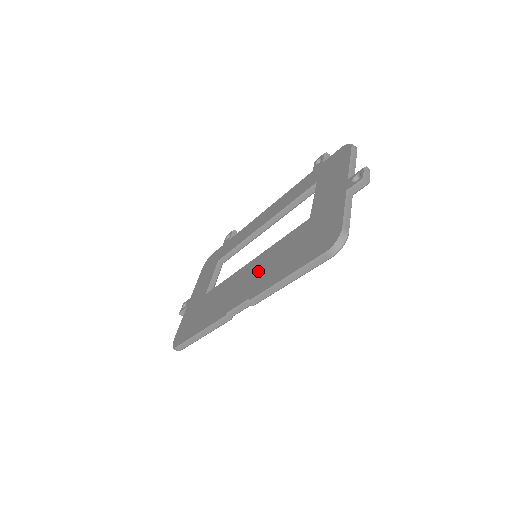
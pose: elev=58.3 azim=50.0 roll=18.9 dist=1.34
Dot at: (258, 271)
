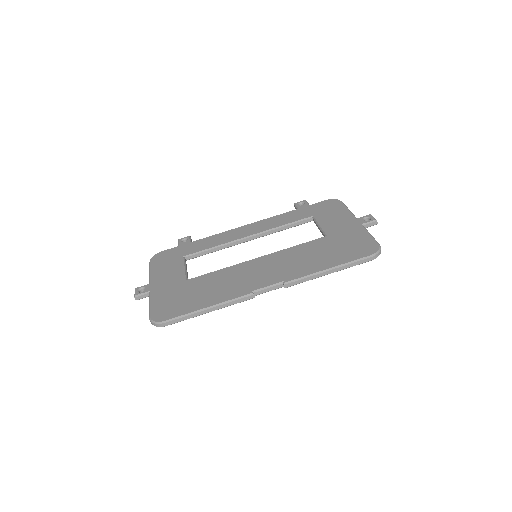
Dot at: (279, 264)
